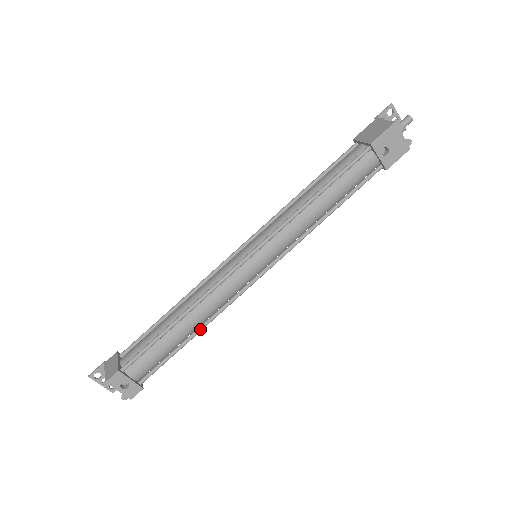
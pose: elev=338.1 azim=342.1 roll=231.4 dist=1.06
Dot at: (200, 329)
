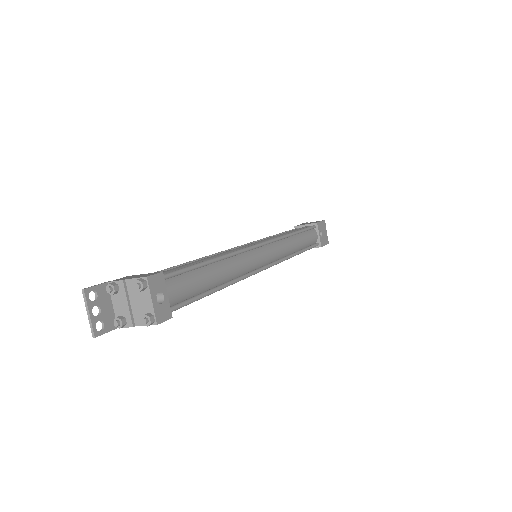
Dot at: (226, 284)
